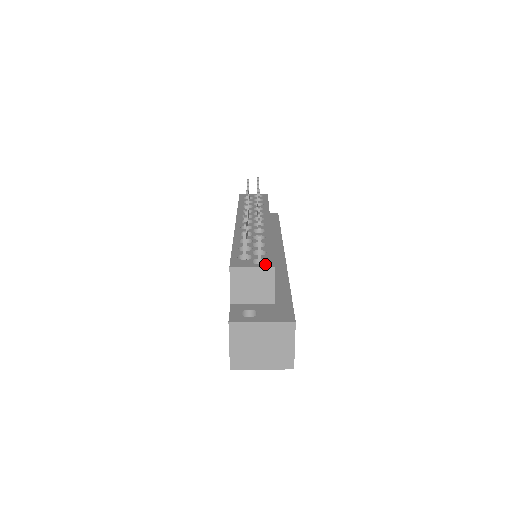
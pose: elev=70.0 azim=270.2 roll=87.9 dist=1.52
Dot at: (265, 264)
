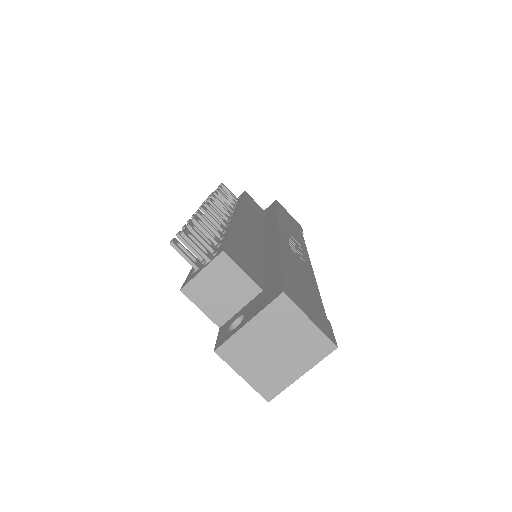
Dot at: (214, 257)
